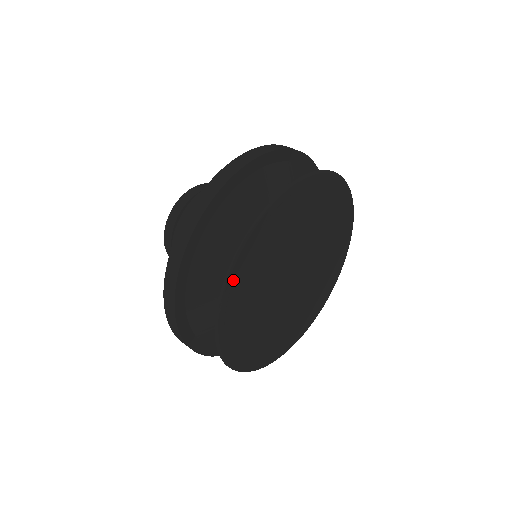
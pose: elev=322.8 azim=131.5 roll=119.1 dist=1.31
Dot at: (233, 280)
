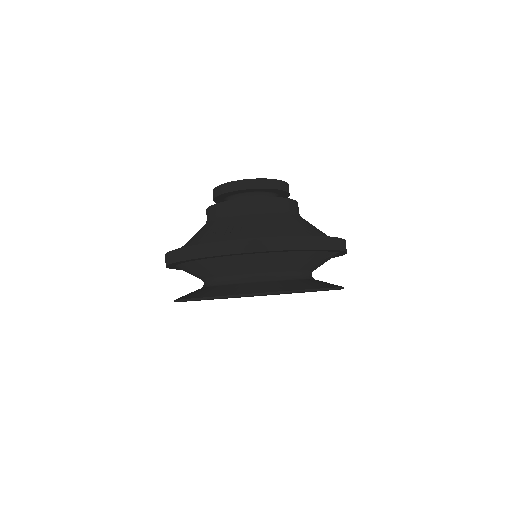
Dot at: occluded
